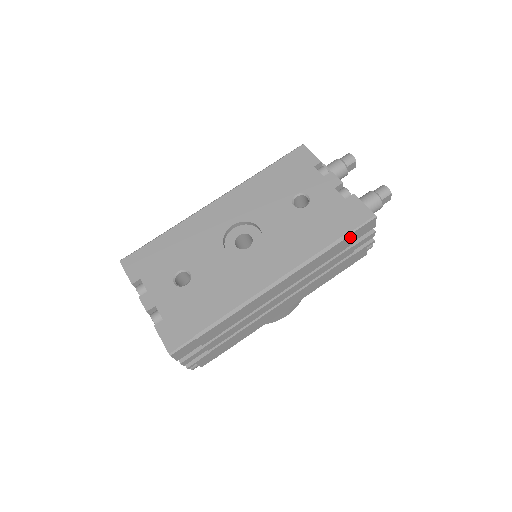
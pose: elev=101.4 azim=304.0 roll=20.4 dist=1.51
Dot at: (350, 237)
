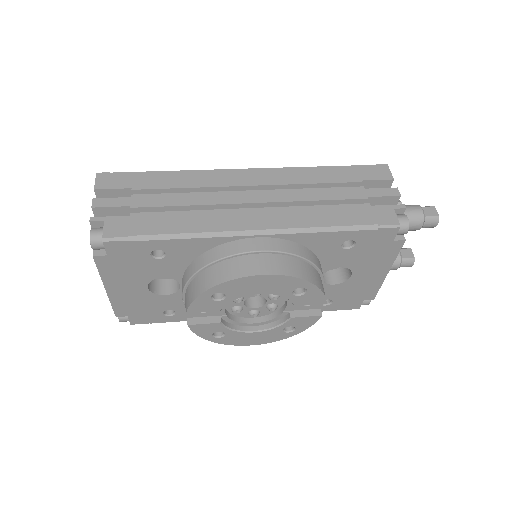
Dot at: (352, 169)
